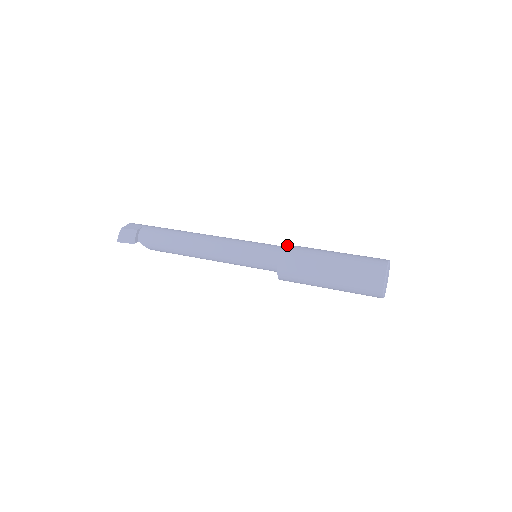
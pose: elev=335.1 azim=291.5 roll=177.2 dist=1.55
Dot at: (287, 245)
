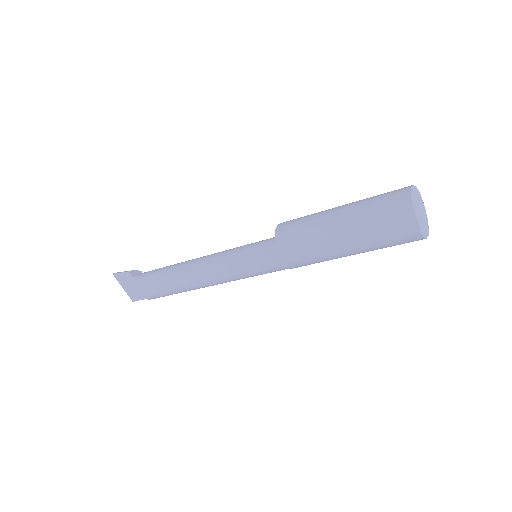
Dot at: occluded
